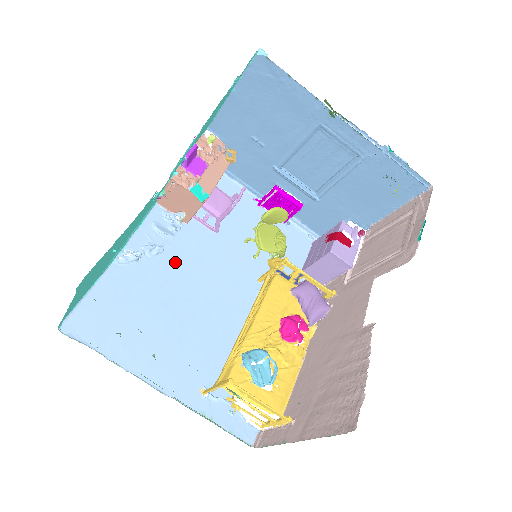
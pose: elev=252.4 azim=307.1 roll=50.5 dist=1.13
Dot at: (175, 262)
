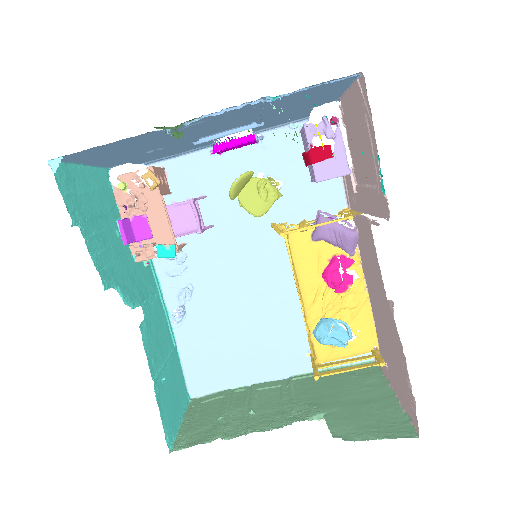
Dot at: (209, 285)
